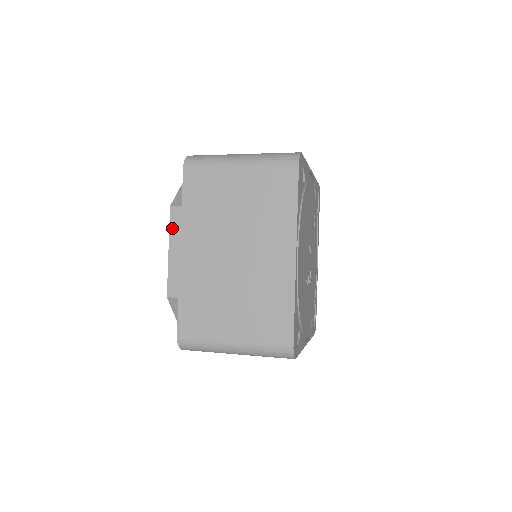
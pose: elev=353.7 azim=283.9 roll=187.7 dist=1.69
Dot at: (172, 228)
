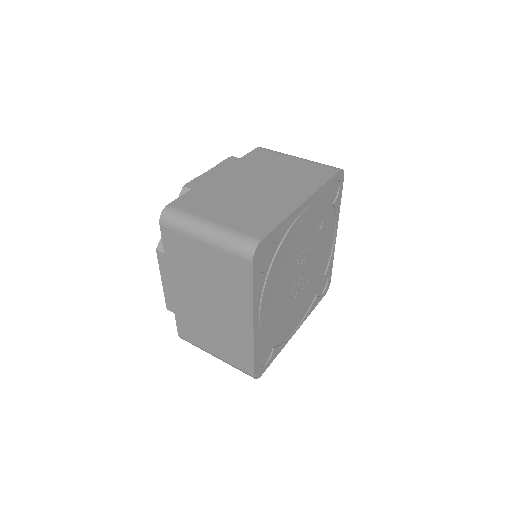
Dot at: (161, 266)
